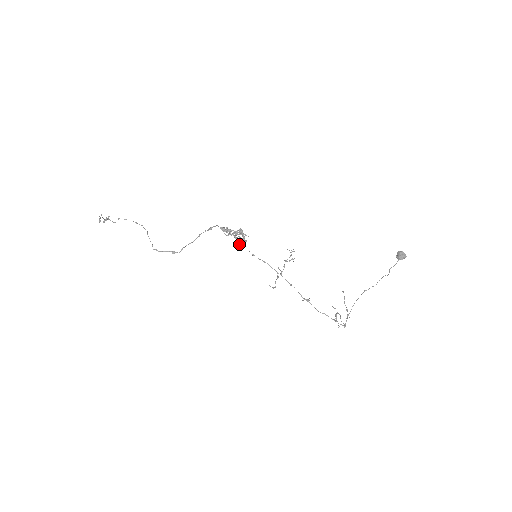
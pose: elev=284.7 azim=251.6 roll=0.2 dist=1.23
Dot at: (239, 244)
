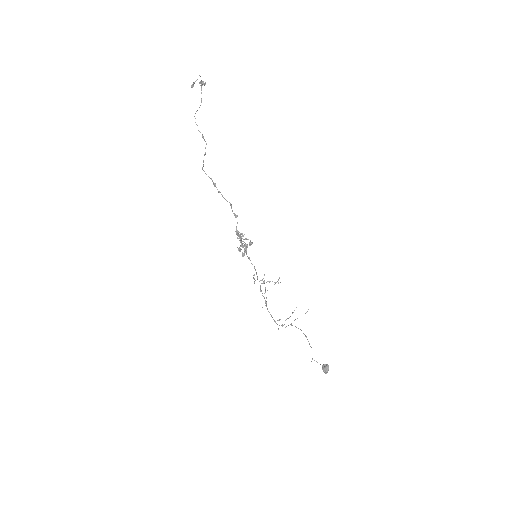
Dot at: (239, 251)
